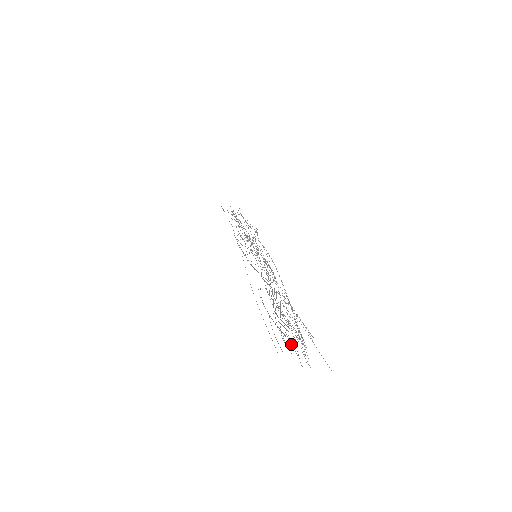
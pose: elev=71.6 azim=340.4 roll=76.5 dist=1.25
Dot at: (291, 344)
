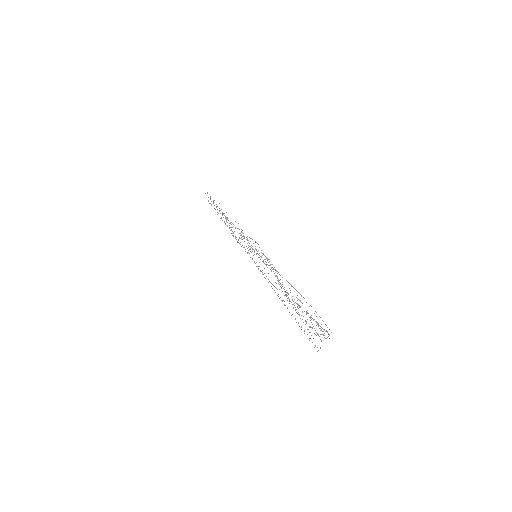
Dot at: occluded
